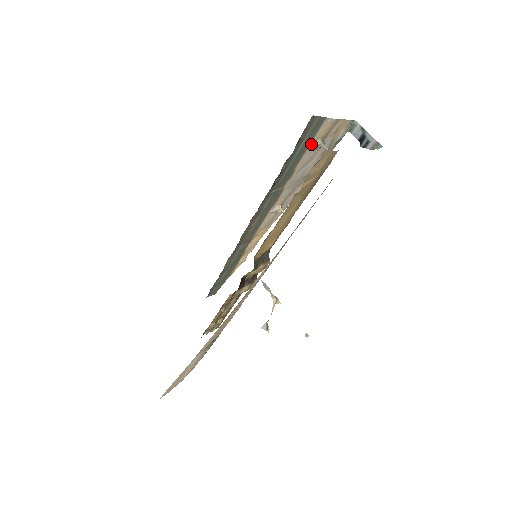
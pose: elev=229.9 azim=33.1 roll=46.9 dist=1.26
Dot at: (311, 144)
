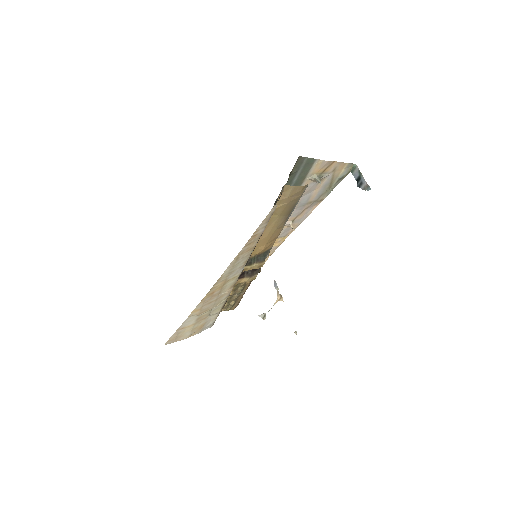
Dot at: (308, 177)
